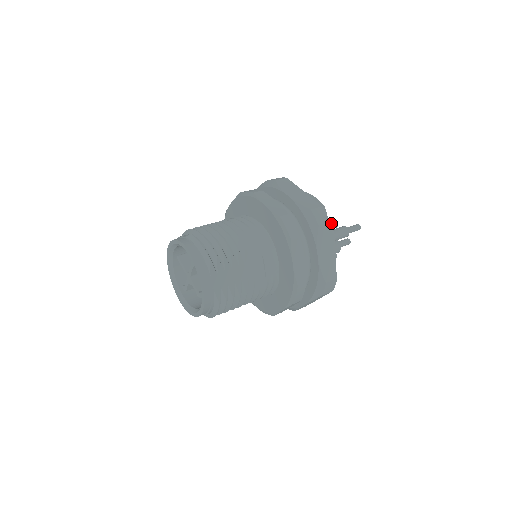
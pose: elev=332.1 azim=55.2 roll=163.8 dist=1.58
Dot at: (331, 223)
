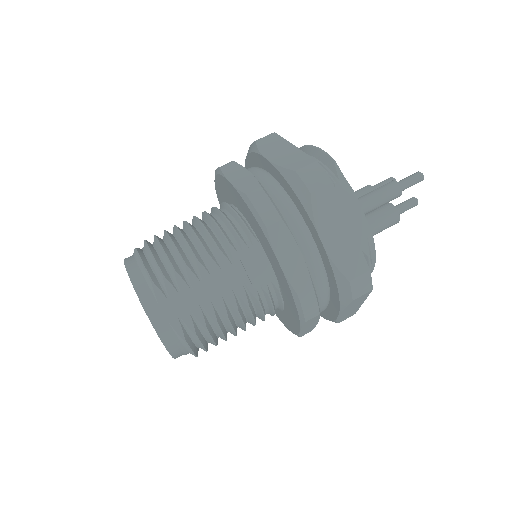
Dot at: (384, 180)
